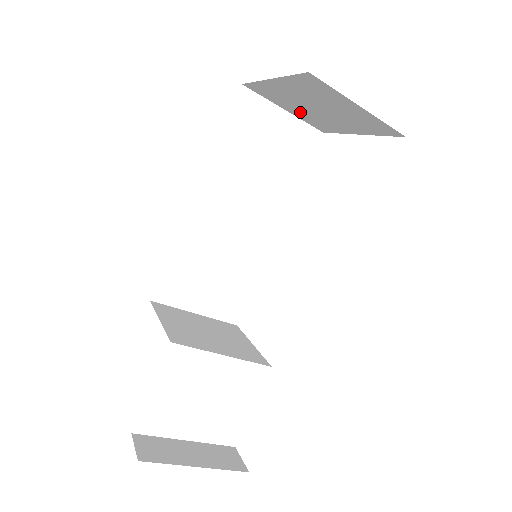
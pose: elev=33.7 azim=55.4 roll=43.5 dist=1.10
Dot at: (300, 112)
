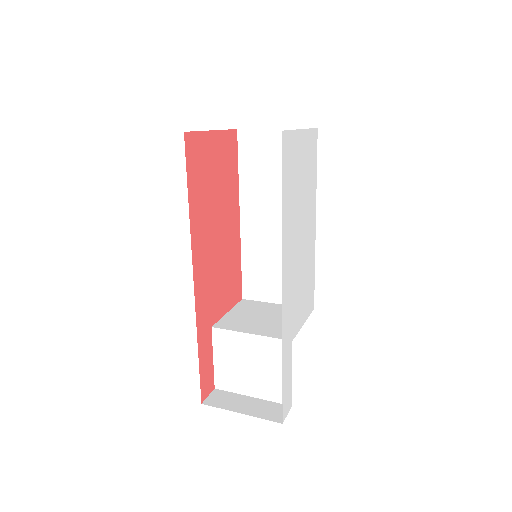
Dot at: occluded
